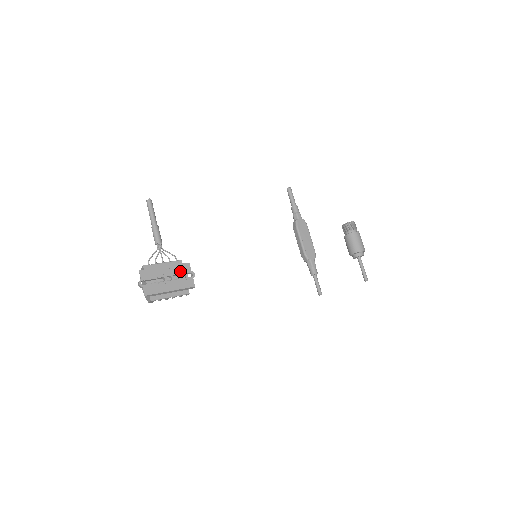
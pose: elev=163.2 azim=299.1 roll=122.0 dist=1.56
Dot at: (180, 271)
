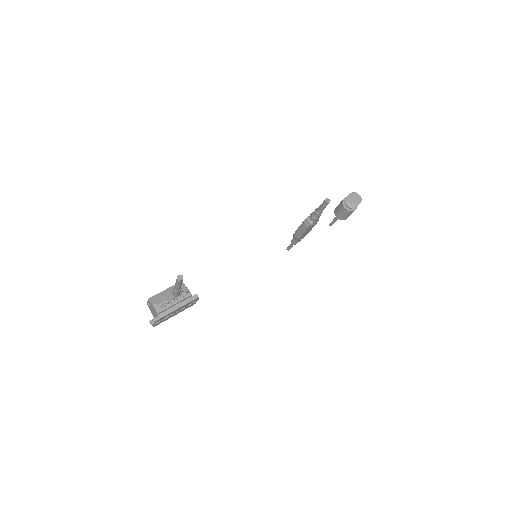
Dot at: (188, 304)
